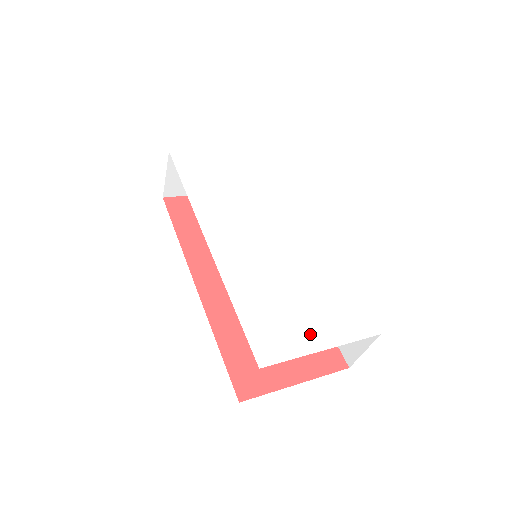
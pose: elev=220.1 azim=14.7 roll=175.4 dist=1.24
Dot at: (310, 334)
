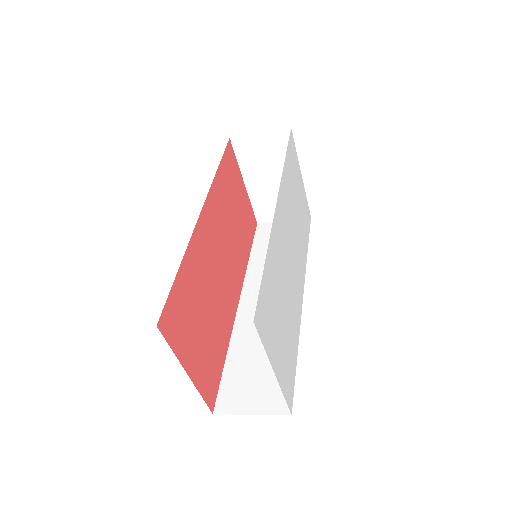
Dot at: (276, 350)
